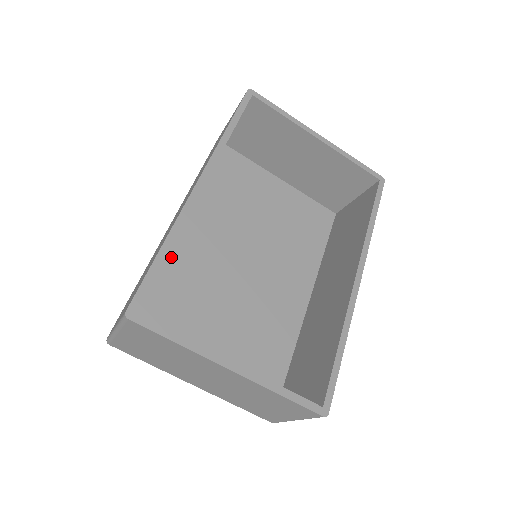
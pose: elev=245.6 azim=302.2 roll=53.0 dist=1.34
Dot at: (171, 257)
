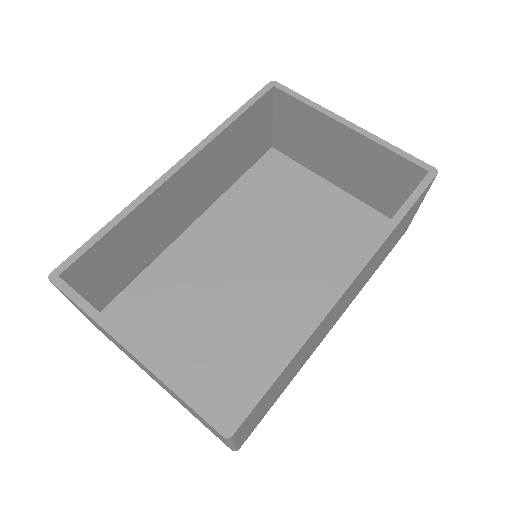
Dot at: (176, 251)
